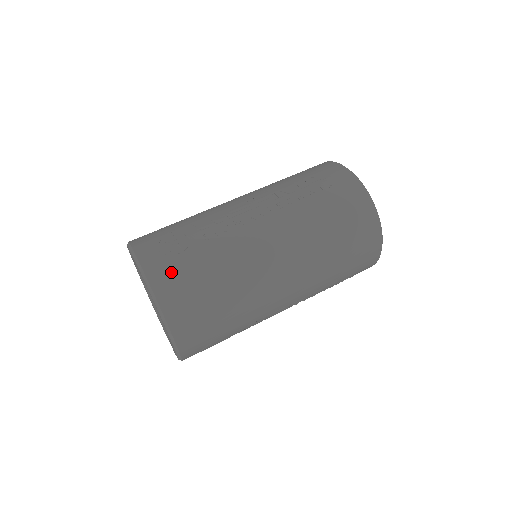
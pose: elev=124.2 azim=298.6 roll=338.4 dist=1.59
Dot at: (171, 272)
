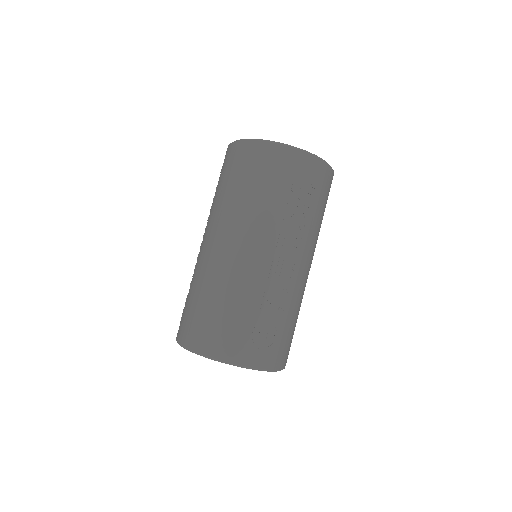
Dot at: (282, 351)
